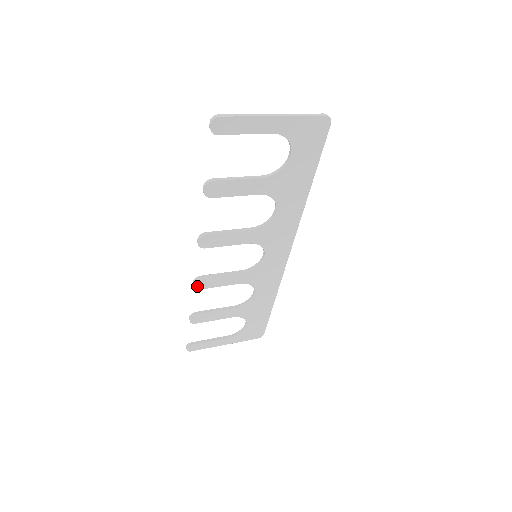
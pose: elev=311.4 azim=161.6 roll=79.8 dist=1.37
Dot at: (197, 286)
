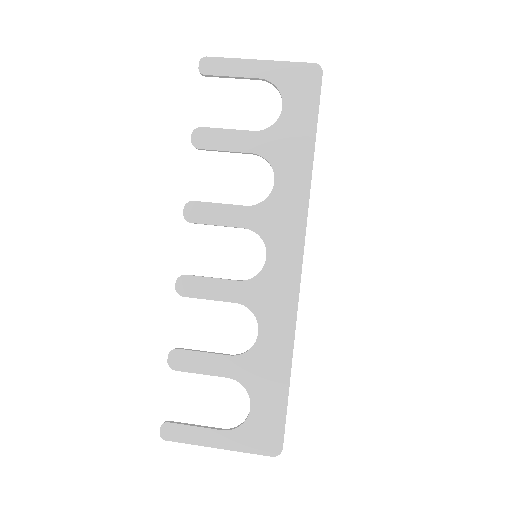
Dot at: (180, 289)
